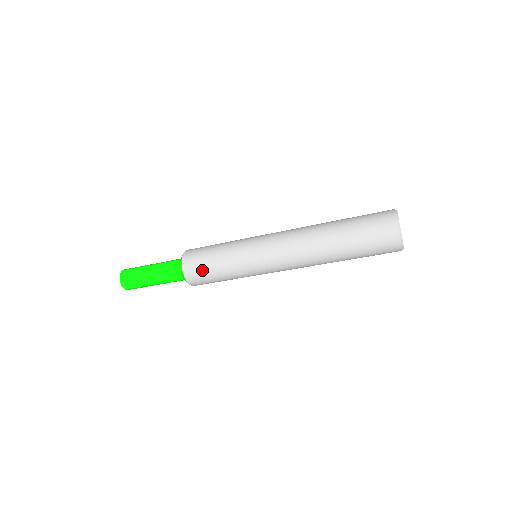
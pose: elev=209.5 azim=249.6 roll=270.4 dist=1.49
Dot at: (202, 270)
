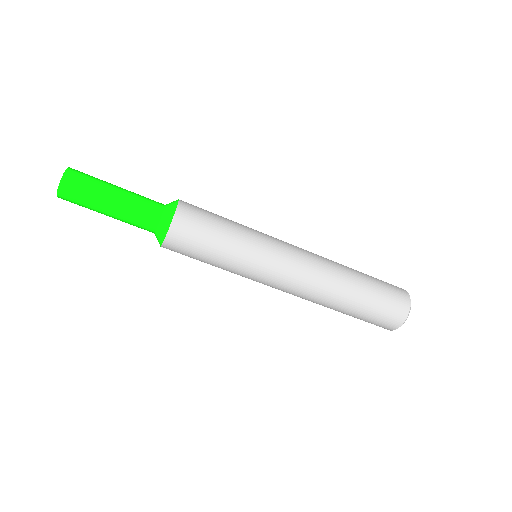
Dot at: (200, 228)
